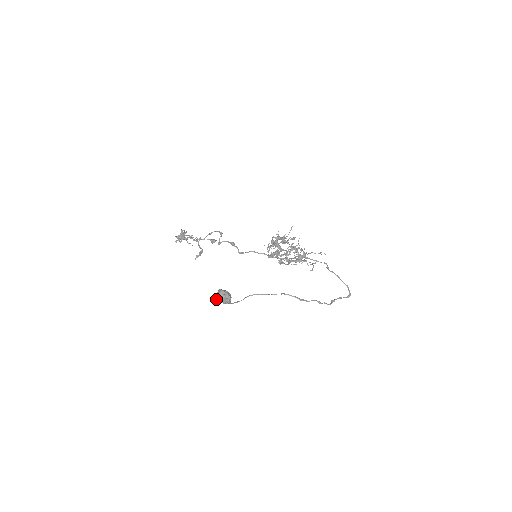
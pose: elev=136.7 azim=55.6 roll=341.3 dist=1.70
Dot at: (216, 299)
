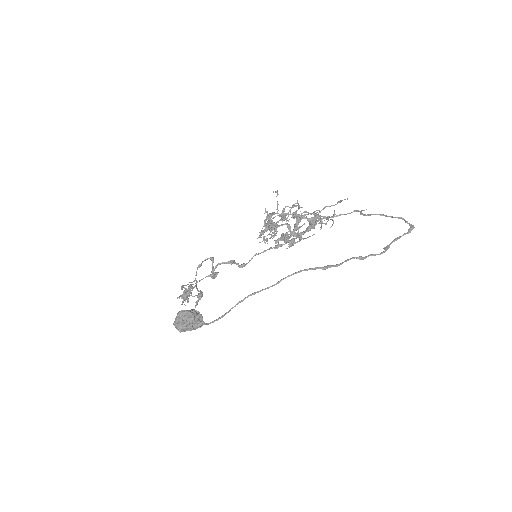
Dot at: (176, 328)
